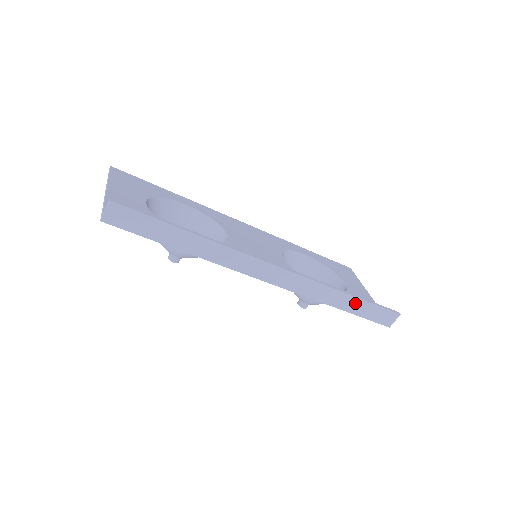
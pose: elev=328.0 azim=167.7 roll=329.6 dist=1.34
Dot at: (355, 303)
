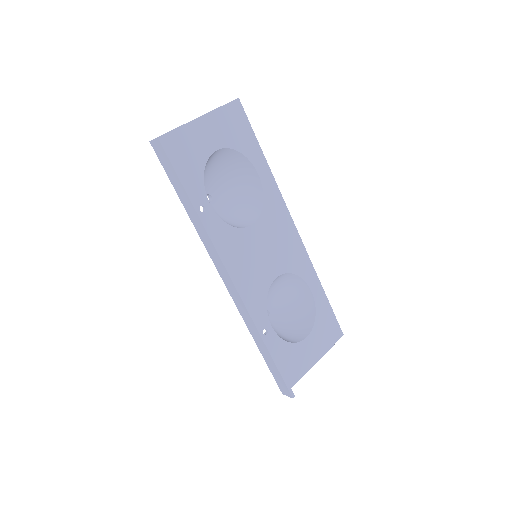
Dot at: (268, 356)
